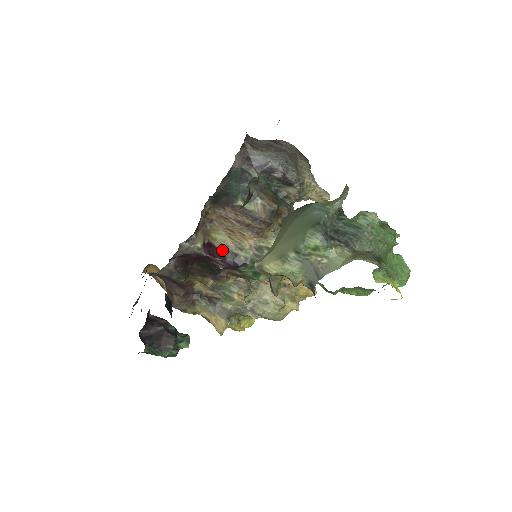
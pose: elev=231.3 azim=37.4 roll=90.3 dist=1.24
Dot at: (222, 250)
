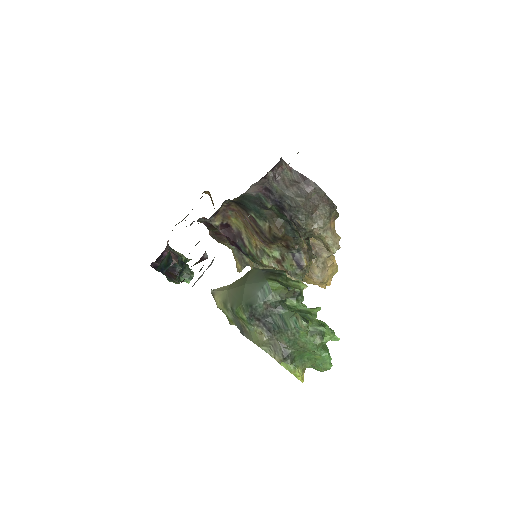
Dot at: (236, 234)
